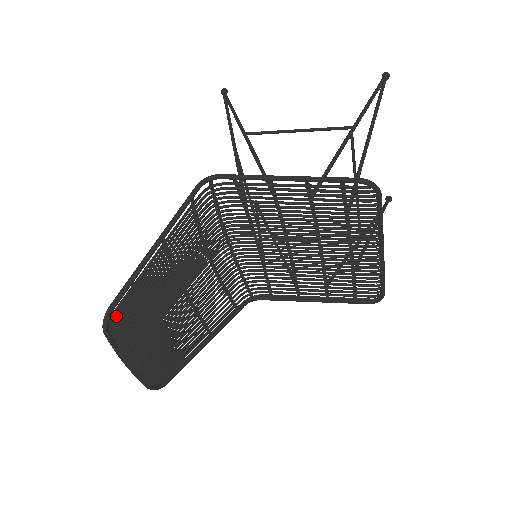
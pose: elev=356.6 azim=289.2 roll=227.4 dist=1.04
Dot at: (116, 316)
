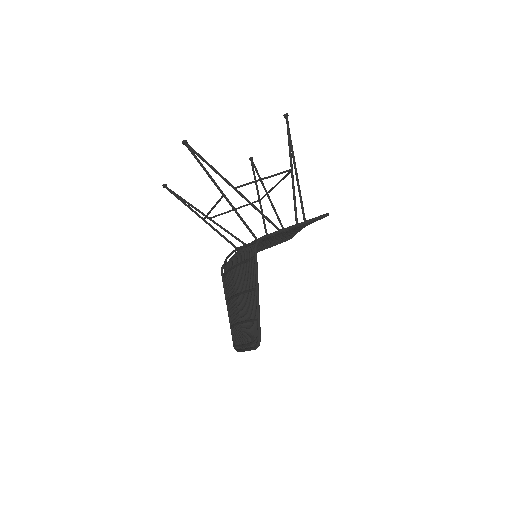
Dot at: occluded
